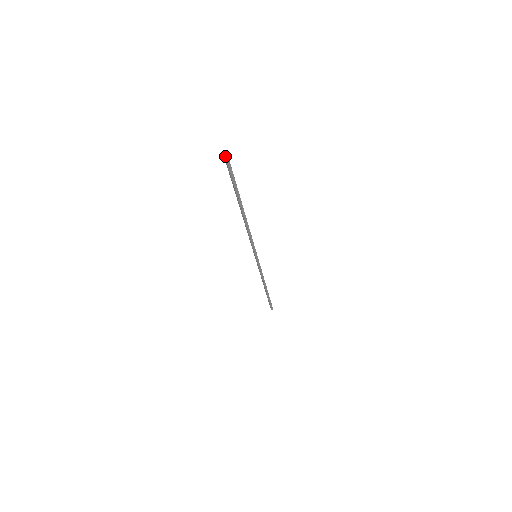
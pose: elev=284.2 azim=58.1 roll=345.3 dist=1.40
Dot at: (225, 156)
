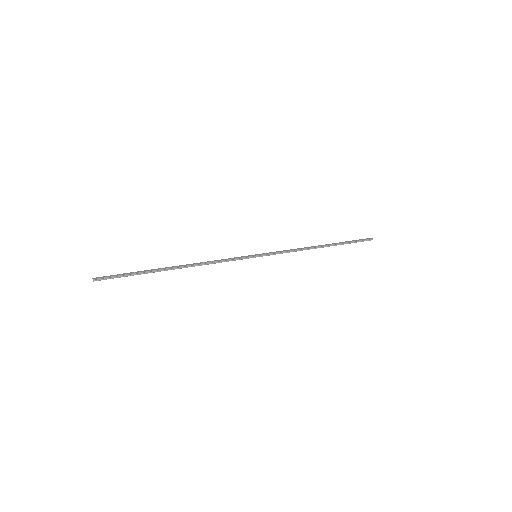
Dot at: occluded
